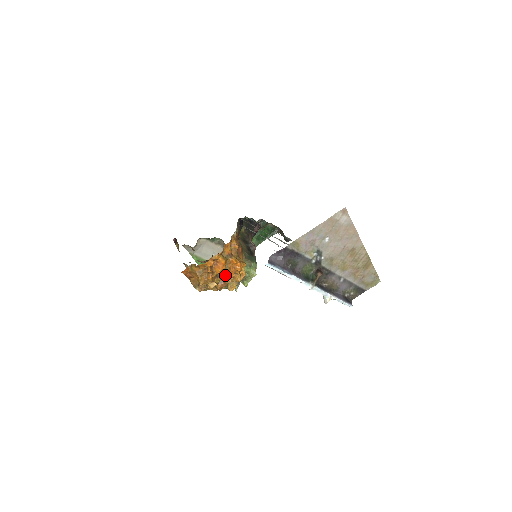
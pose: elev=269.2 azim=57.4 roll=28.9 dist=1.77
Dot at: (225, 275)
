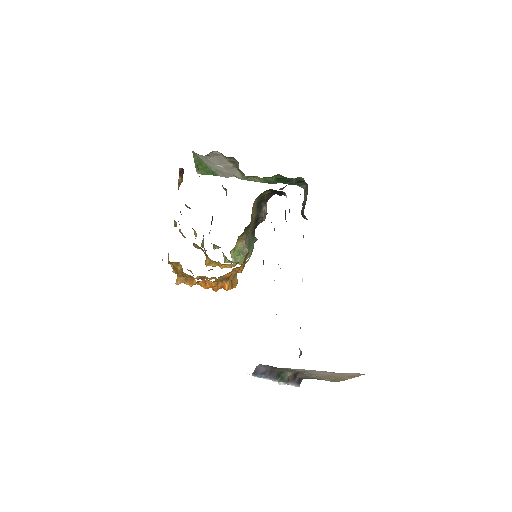
Dot at: occluded
